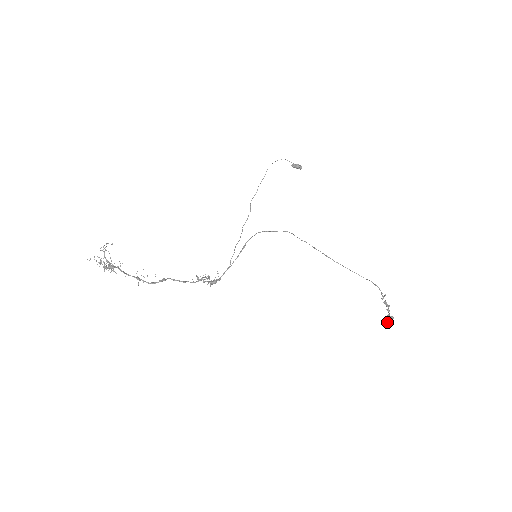
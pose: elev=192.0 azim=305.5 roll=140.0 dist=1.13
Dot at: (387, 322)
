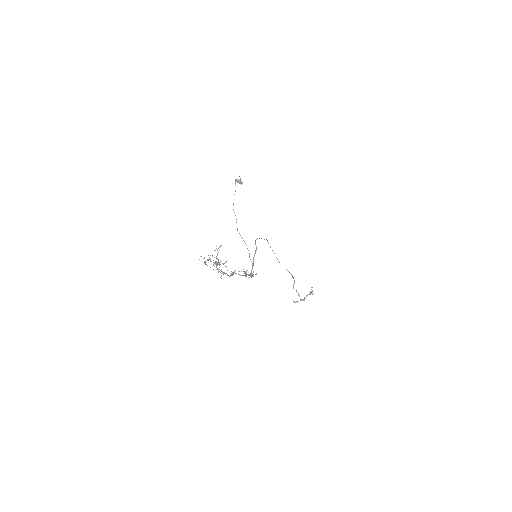
Dot at: (295, 302)
